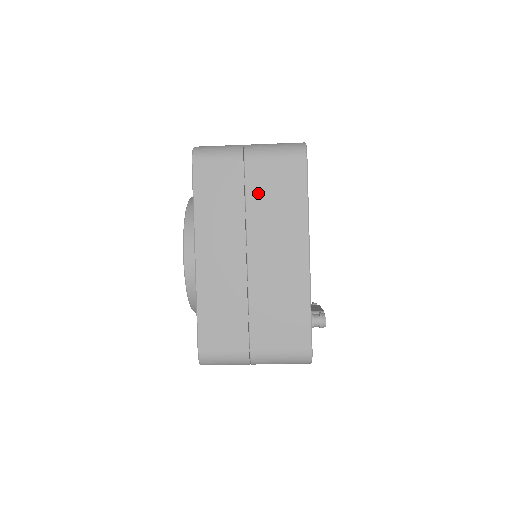
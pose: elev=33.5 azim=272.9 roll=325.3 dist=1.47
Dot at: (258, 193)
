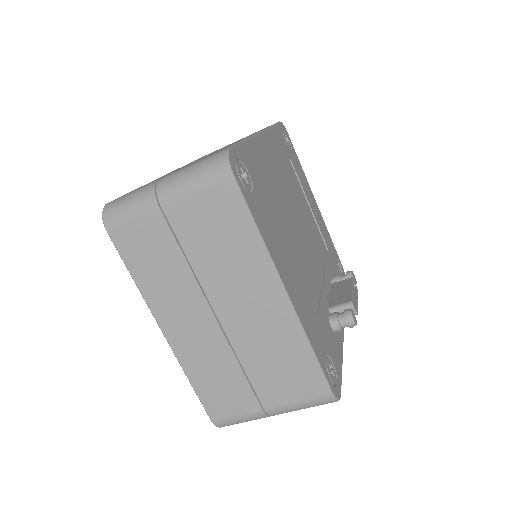
Dot at: (195, 242)
